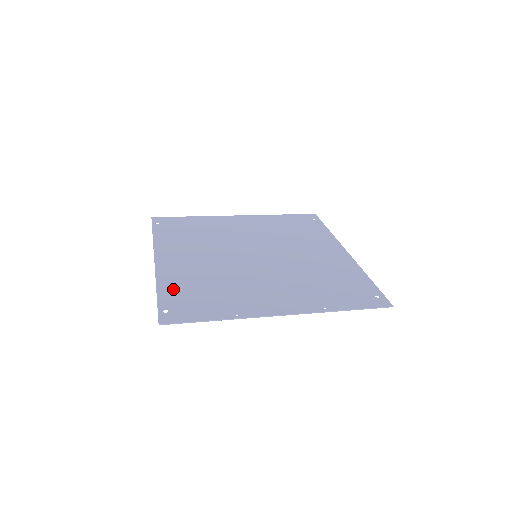
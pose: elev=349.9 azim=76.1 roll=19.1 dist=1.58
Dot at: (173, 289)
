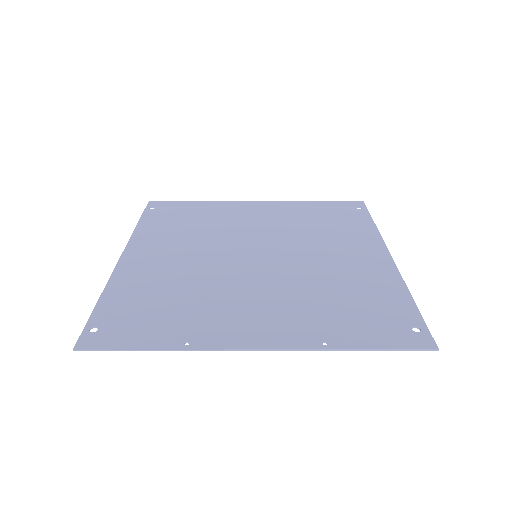
Dot at: (121, 298)
